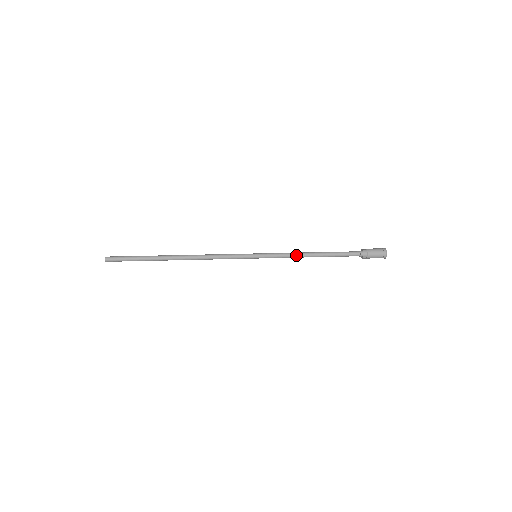
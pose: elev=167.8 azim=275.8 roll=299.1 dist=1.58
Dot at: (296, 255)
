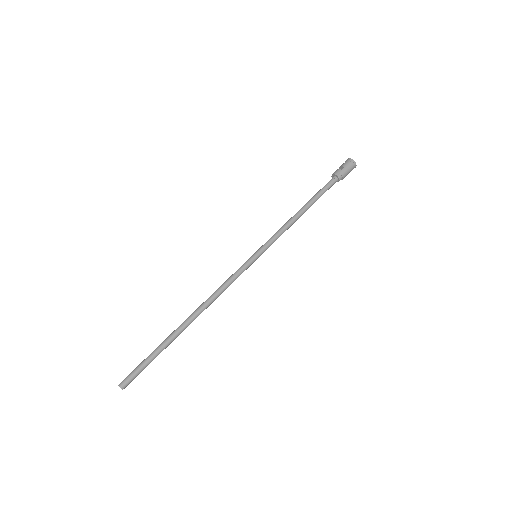
Dot at: occluded
